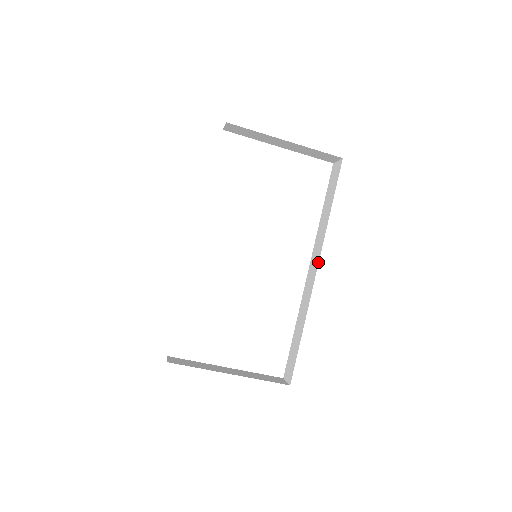
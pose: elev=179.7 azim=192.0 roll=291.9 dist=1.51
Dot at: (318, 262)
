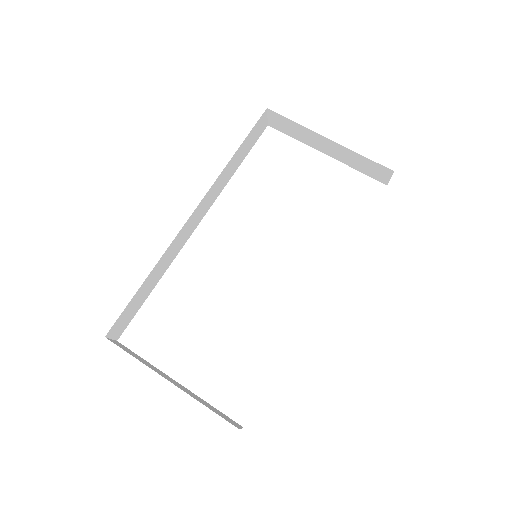
Dot at: occluded
